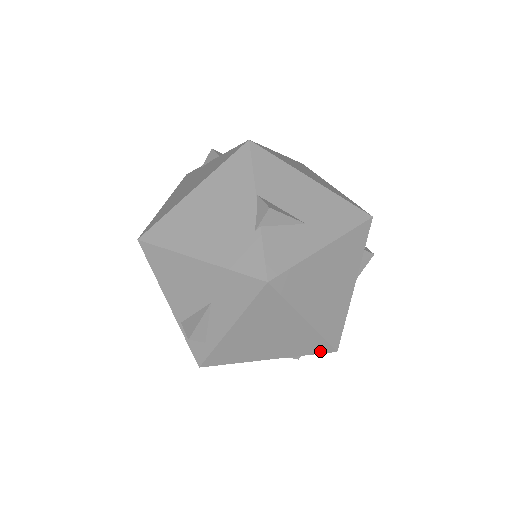
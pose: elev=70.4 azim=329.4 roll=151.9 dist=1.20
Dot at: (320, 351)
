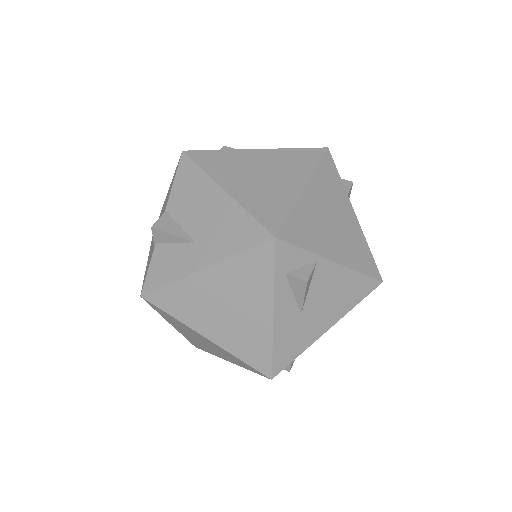
Dot at: (256, 372)
